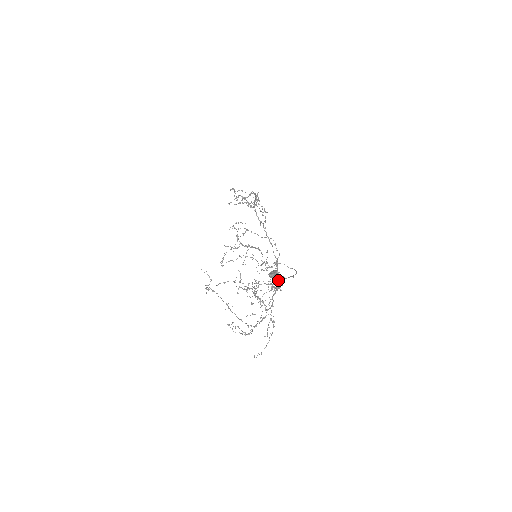
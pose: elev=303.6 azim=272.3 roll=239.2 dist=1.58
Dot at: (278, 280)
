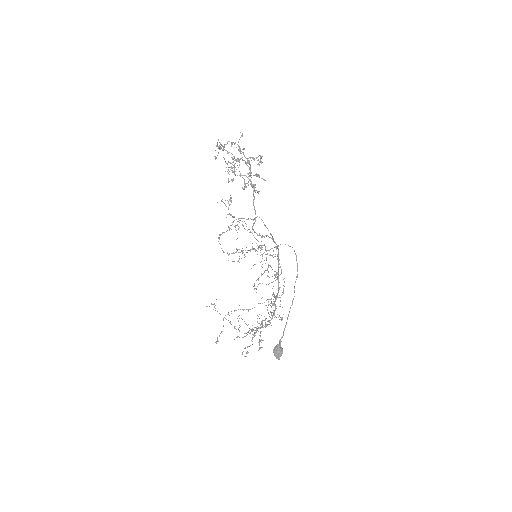
Dot at: occluded
